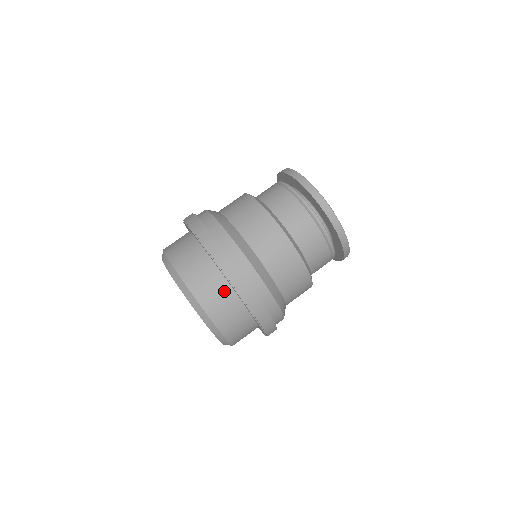
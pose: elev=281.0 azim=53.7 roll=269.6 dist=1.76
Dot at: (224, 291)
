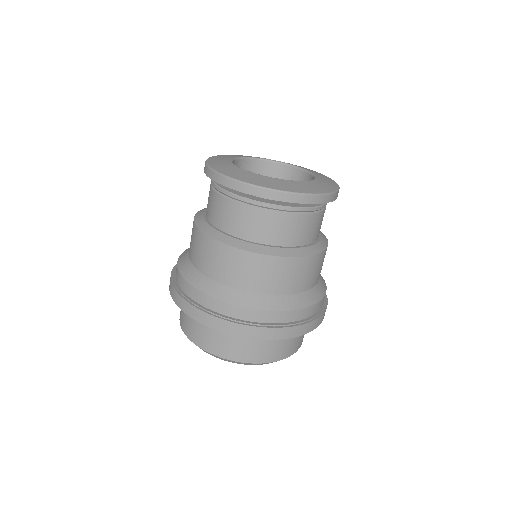
Dot at: occluded
